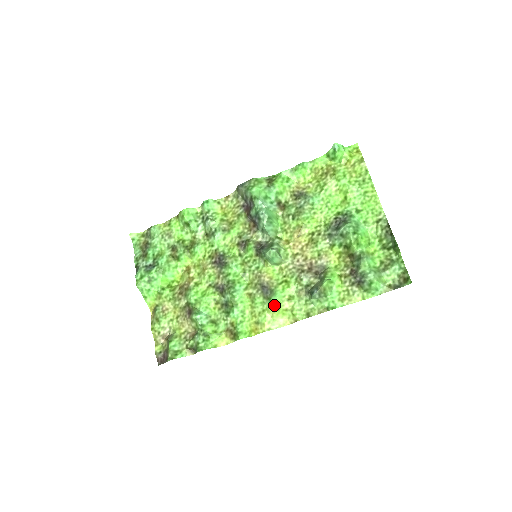
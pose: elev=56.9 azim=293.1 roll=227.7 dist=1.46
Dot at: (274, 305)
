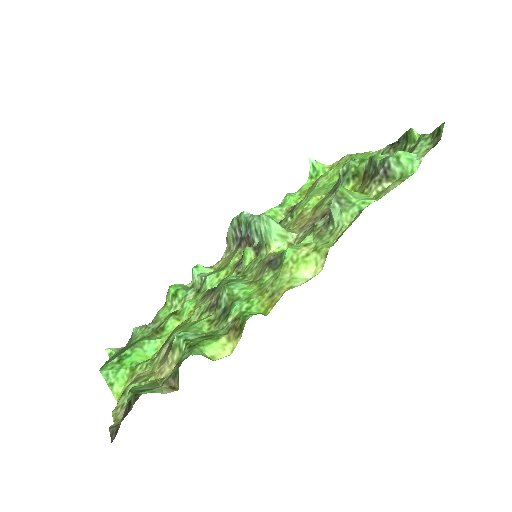
Dot at: (288, 259)
